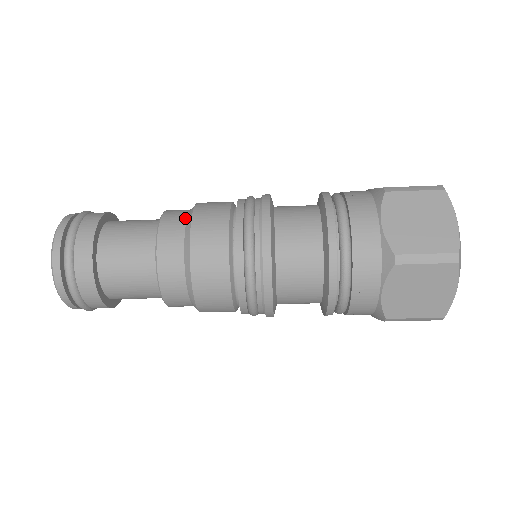
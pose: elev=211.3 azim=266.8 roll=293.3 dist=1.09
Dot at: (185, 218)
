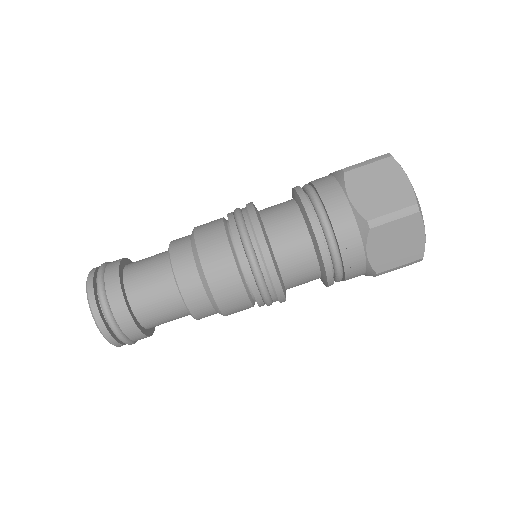
Dot at: occluded
